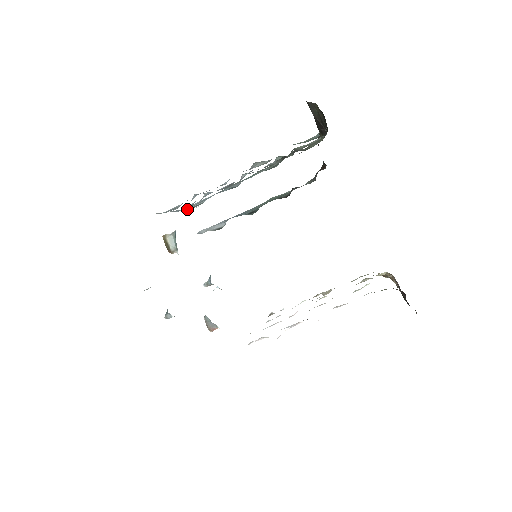
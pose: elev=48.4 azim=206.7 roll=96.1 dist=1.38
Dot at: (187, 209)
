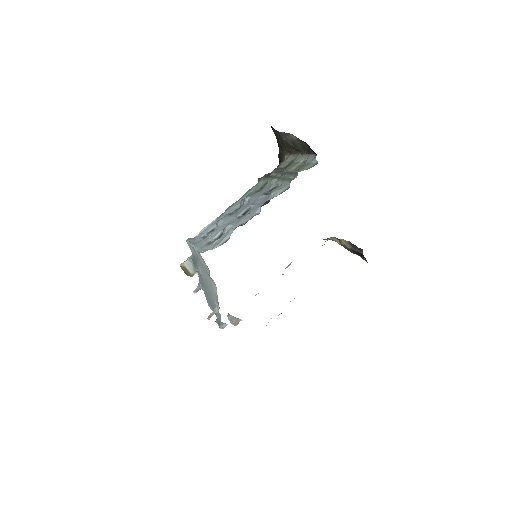
Dot at: (203, 237)
